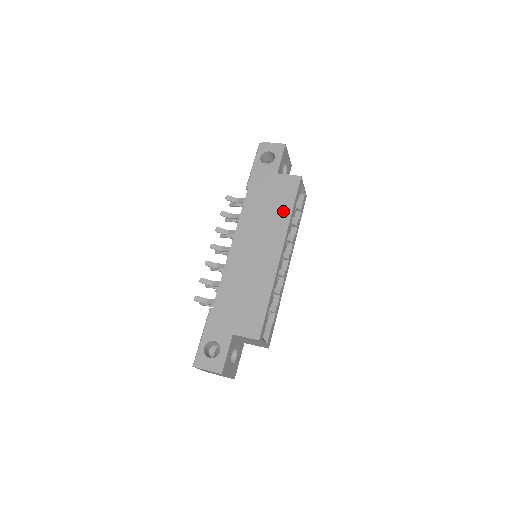
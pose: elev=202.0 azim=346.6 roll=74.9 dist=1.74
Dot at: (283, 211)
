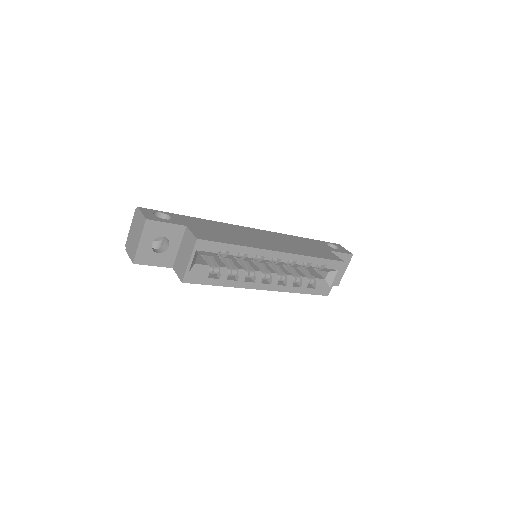
Dot at: (309, 252)
